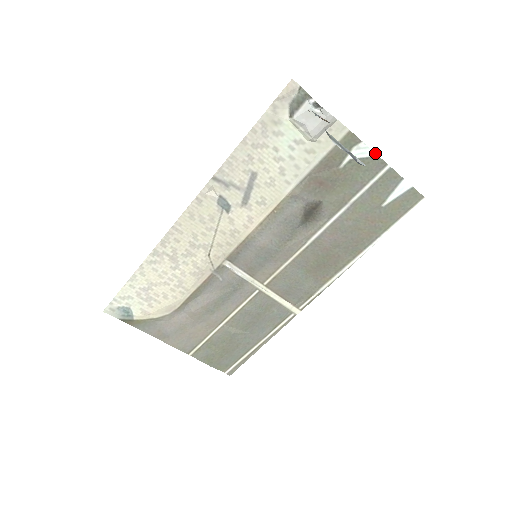
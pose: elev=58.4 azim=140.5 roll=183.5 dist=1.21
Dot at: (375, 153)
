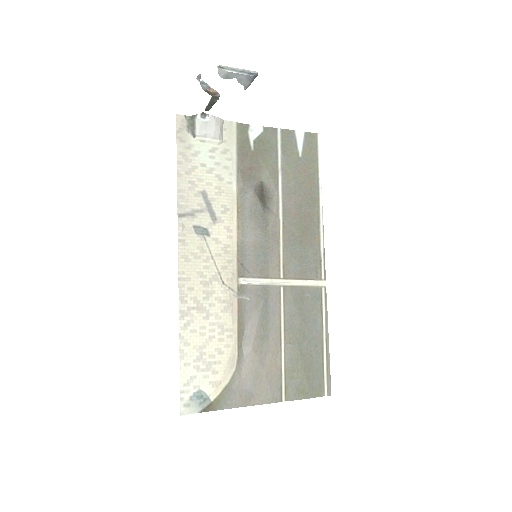
Dot at: (264, 127)
